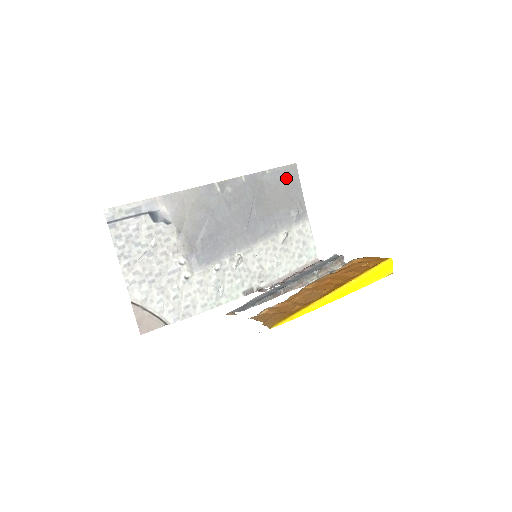
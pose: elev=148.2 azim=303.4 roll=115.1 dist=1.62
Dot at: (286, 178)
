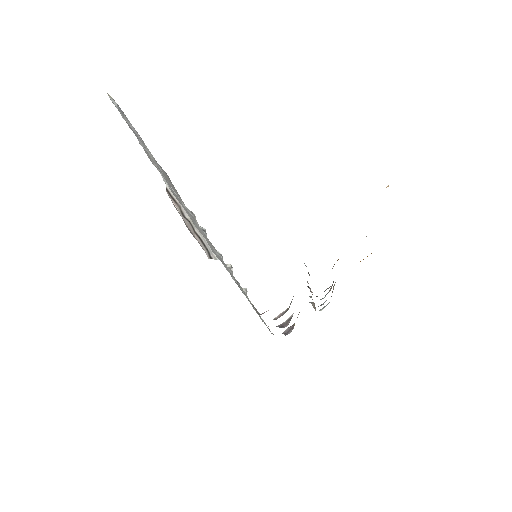
Dot at: occluded
